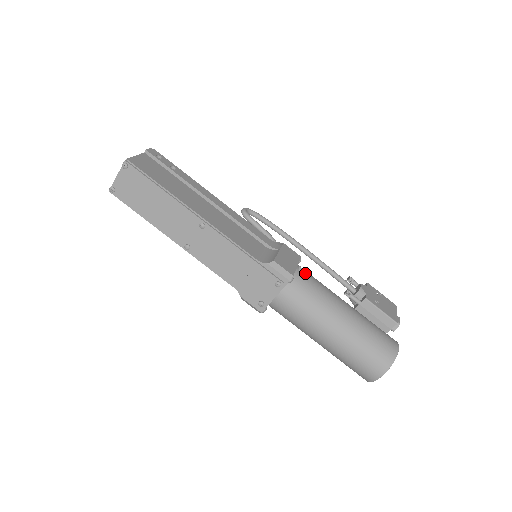
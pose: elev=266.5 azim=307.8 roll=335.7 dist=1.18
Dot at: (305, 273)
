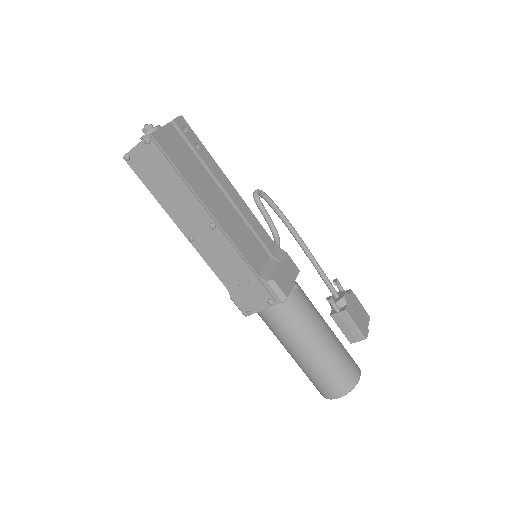
Dot at: (299, 291)
